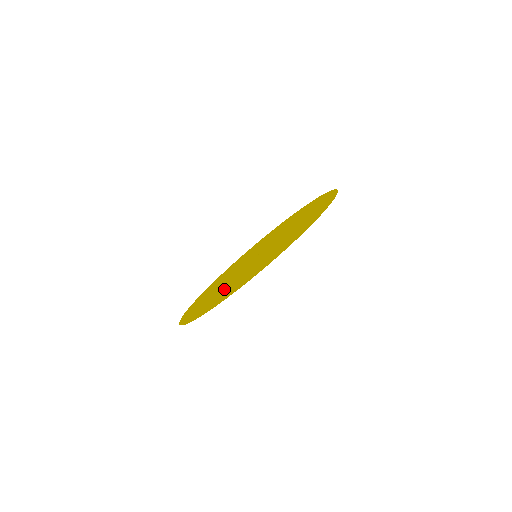
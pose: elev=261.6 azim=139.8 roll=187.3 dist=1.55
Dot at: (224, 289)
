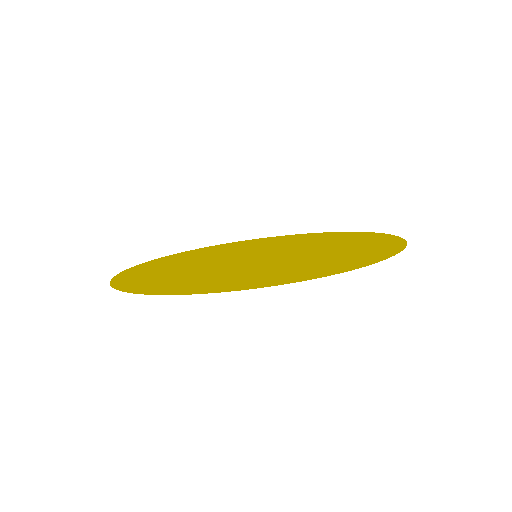
Dot at: (234, 273)
